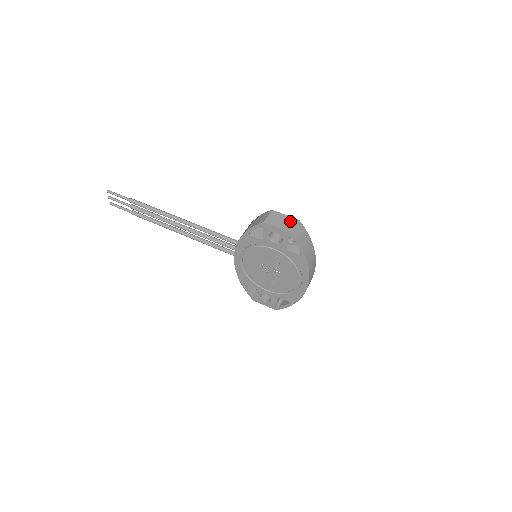
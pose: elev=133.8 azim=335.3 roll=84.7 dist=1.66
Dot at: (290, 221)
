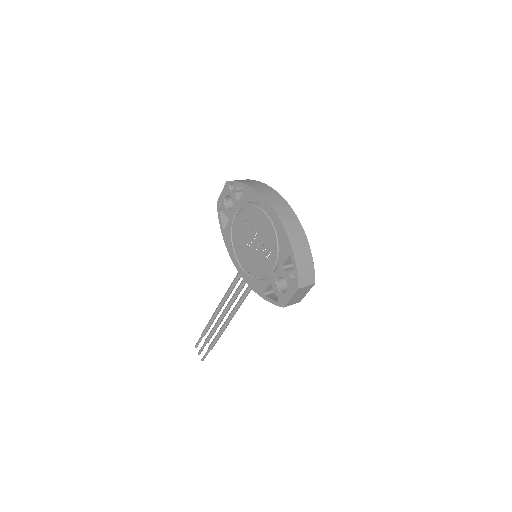
Dot at: occluded
